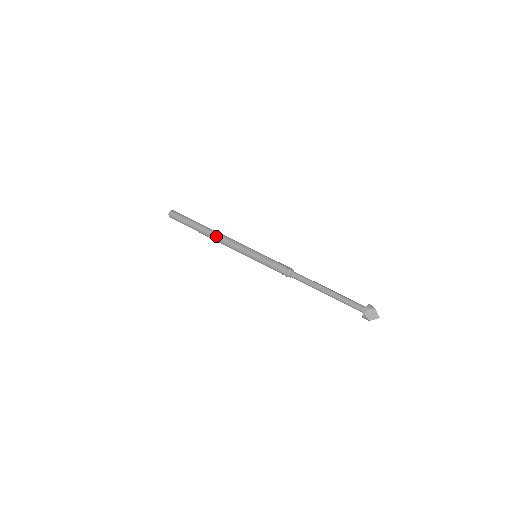
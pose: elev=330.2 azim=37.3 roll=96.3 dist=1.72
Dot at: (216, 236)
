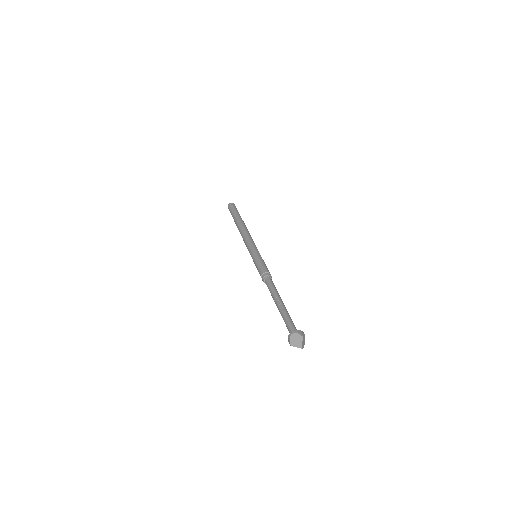
Dot at: (242, 229)
